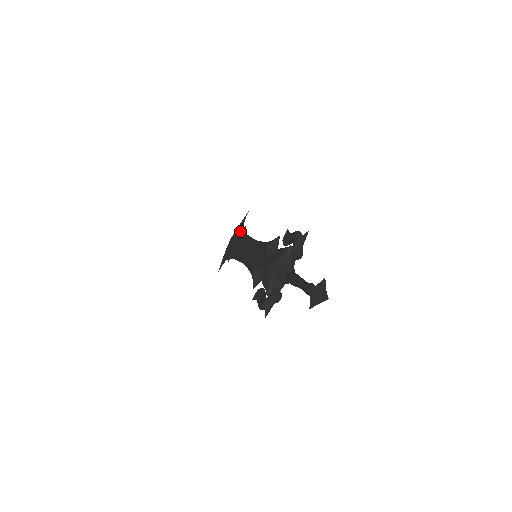
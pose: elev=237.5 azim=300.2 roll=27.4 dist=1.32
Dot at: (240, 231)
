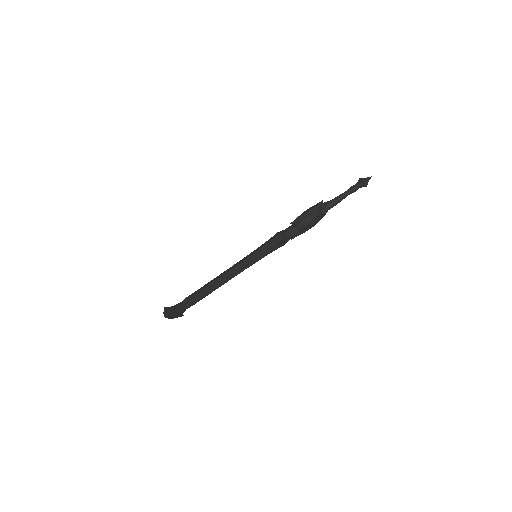
Dot at: occluded
